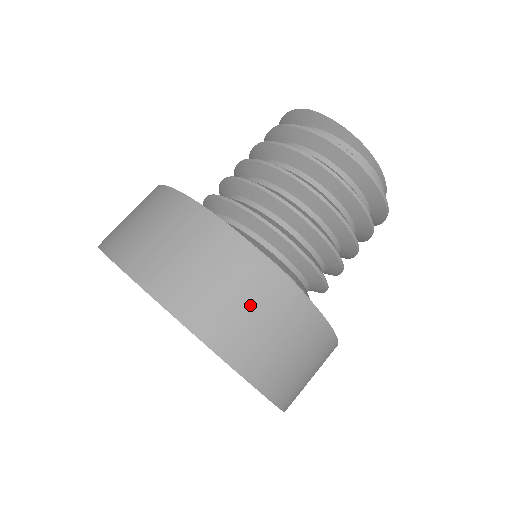
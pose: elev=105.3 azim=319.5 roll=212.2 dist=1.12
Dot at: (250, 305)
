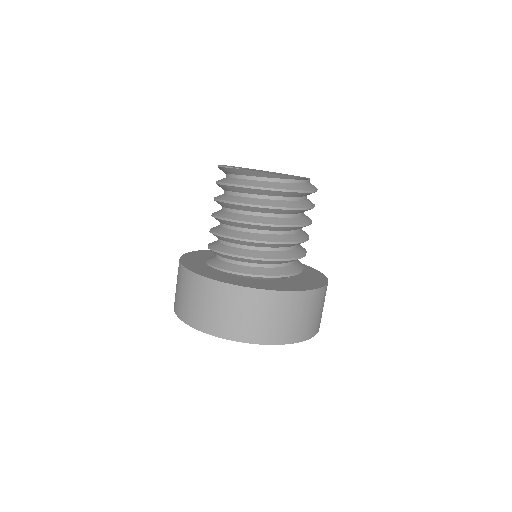
Dot at: (287, 316)
